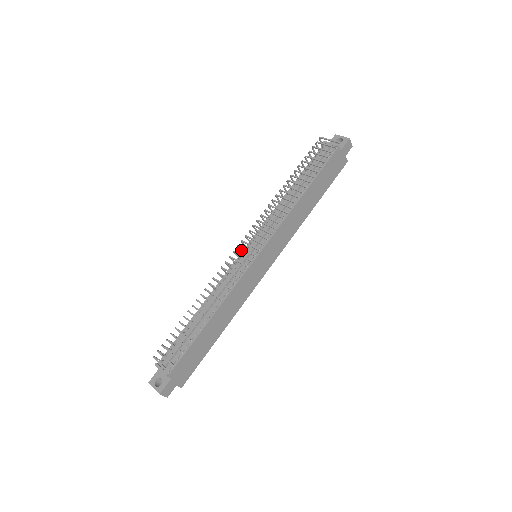
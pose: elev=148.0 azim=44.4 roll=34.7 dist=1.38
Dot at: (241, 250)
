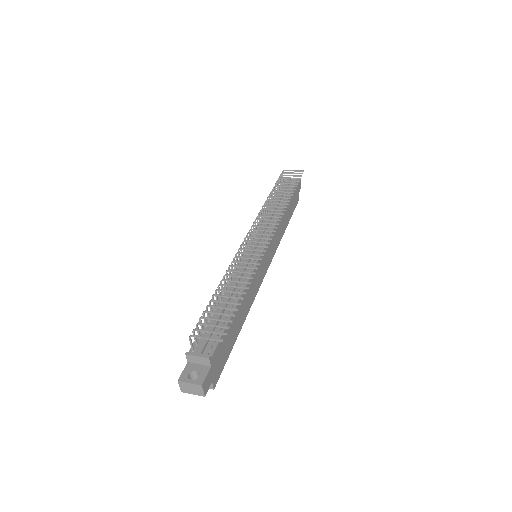
Dot at: occluded
